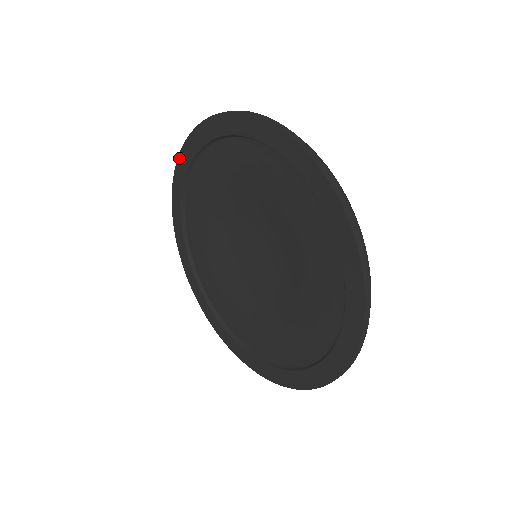
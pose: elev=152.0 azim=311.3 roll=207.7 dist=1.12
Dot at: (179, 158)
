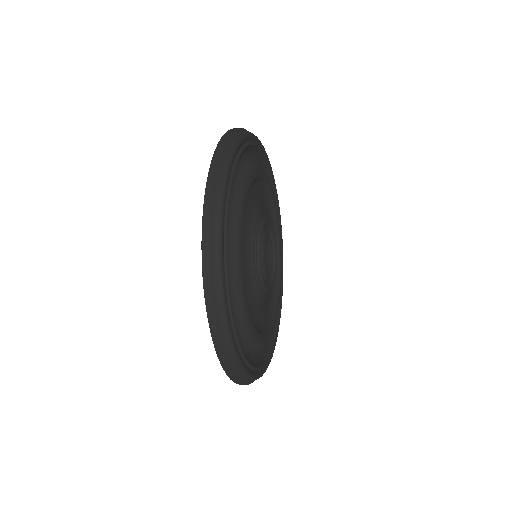
Dot at: occluded
